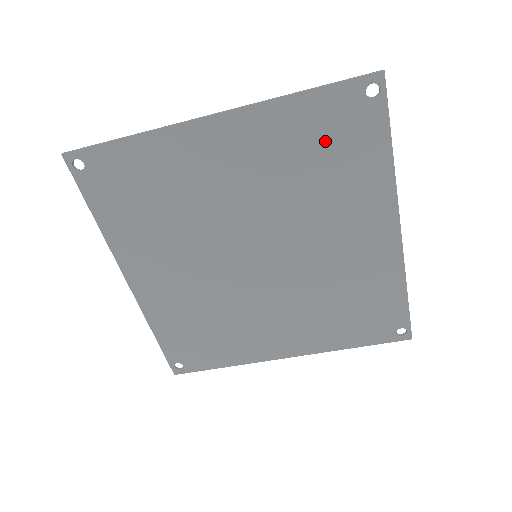
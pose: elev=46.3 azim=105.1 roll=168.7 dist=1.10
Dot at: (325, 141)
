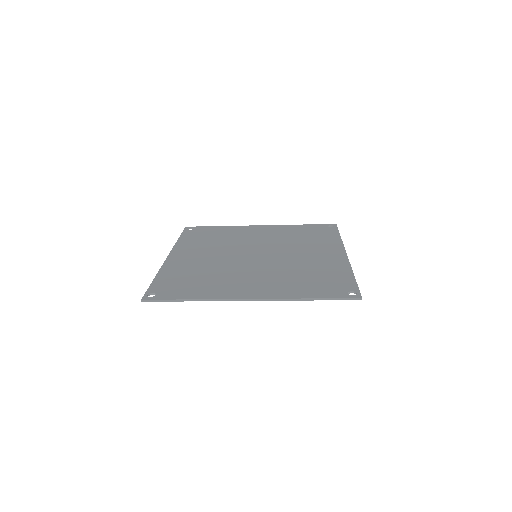
Dot at: occluded
